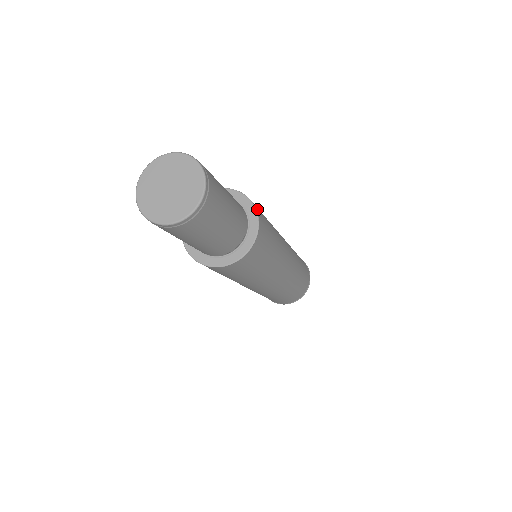
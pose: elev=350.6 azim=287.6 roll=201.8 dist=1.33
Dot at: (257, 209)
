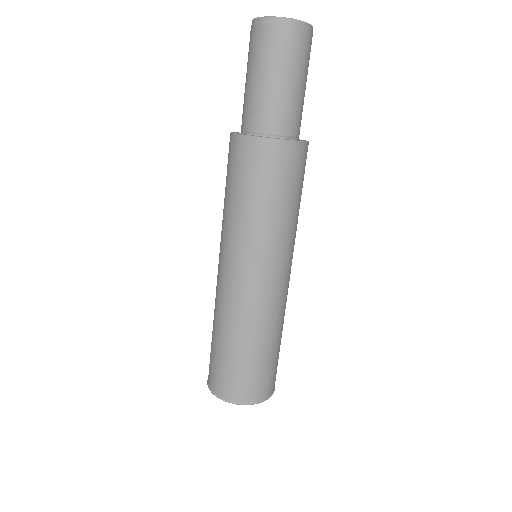
Dot at: occluded
